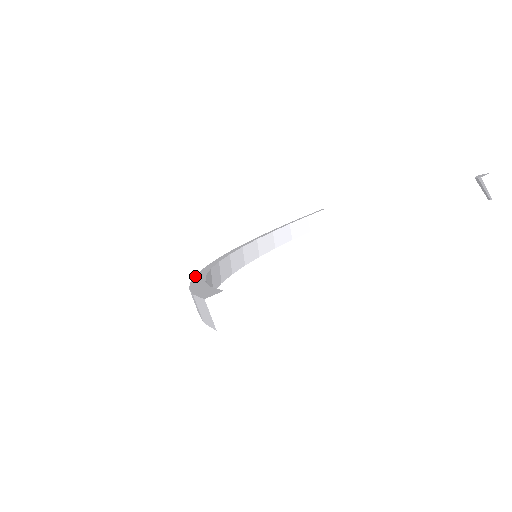
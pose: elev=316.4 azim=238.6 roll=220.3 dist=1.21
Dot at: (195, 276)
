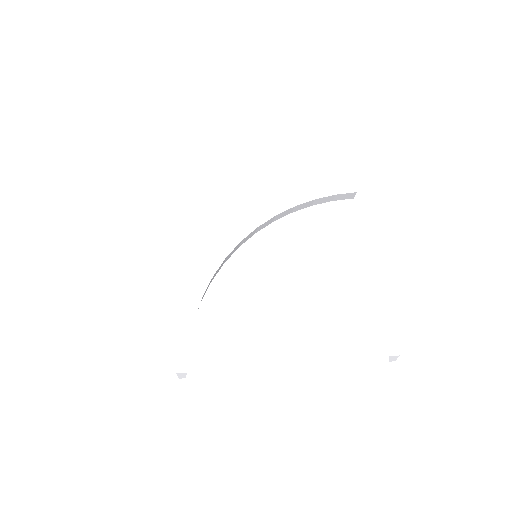
Dot at: (199, 283)
